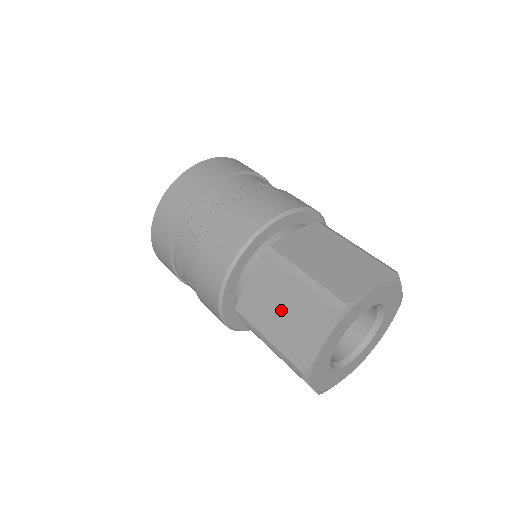
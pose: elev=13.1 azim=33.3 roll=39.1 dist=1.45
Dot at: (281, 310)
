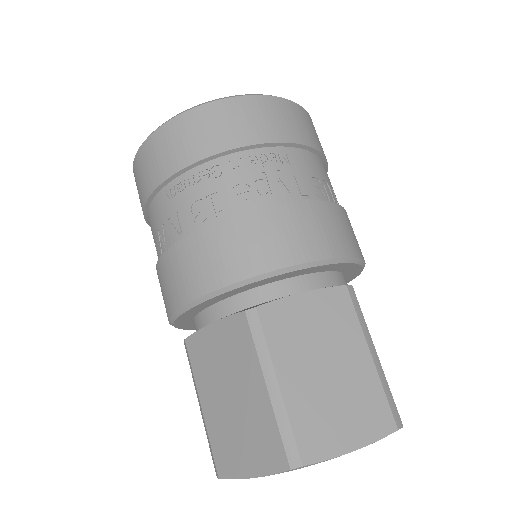
Dot at: (324, 366)
